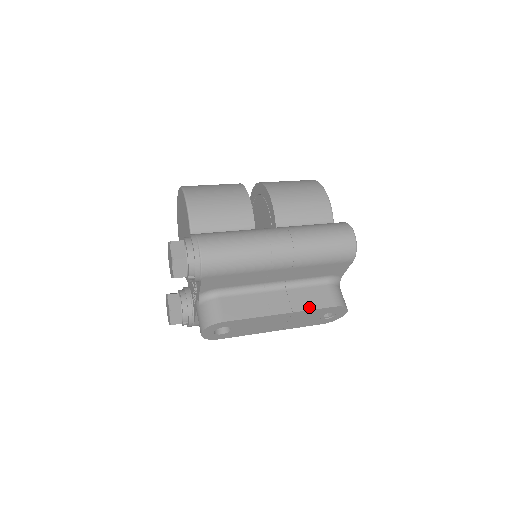
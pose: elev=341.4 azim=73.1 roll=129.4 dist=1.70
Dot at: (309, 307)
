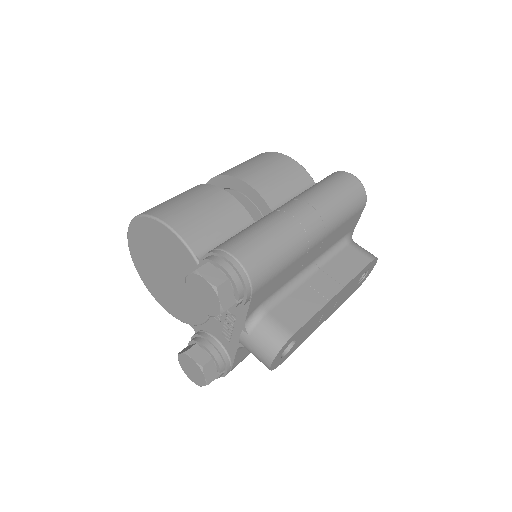
Dot at: (353, 274)
